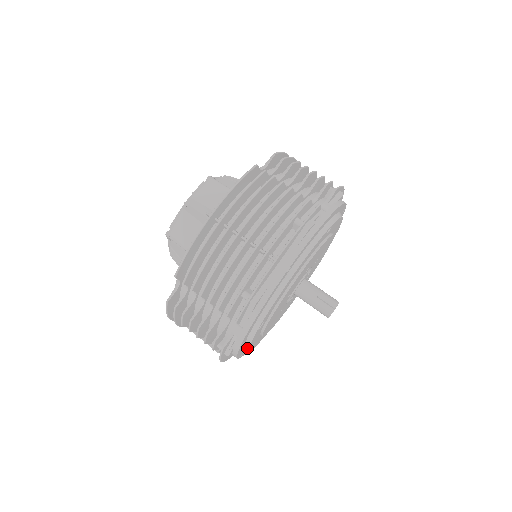
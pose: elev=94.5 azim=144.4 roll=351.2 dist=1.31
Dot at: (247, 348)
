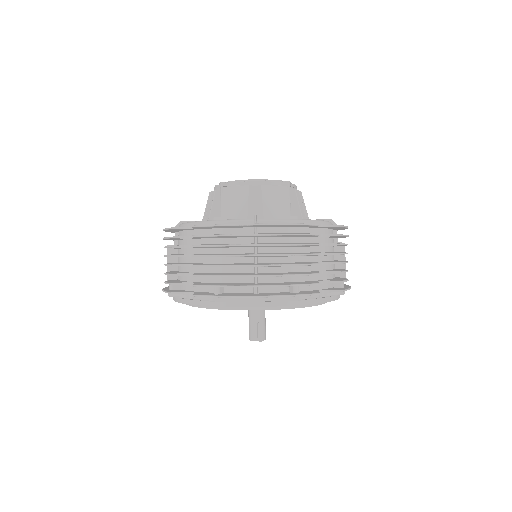
Dot at: occluded
